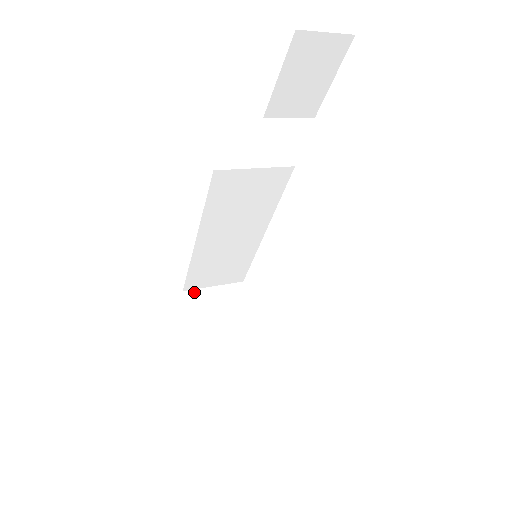
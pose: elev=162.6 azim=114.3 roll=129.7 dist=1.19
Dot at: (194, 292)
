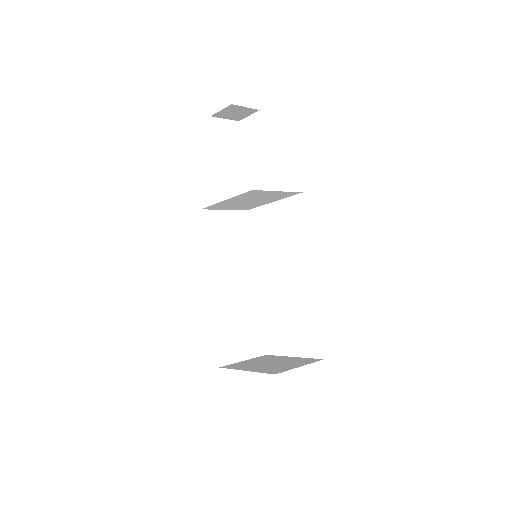
Dot at: (229, 365)
